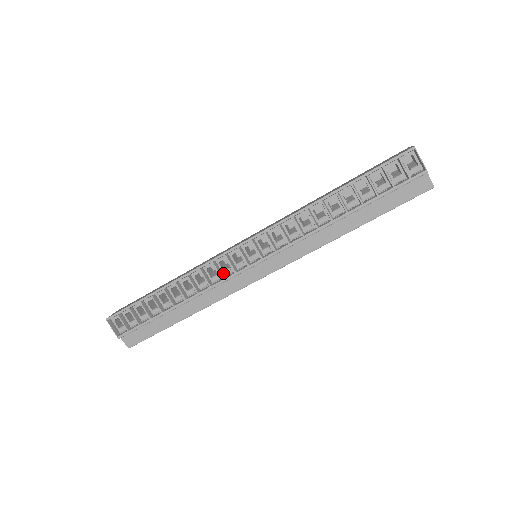
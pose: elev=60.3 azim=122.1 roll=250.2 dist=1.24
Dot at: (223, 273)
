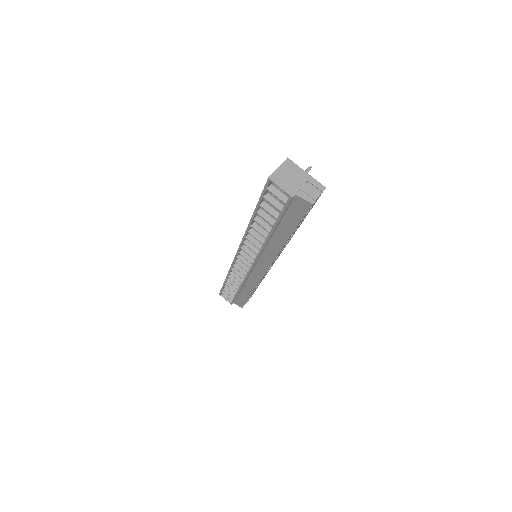
Dot at: occluded
